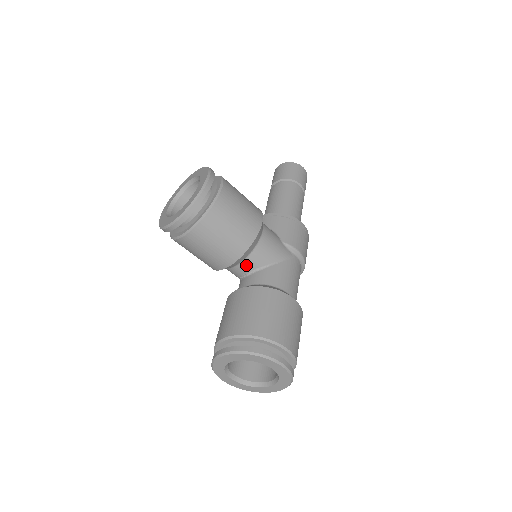
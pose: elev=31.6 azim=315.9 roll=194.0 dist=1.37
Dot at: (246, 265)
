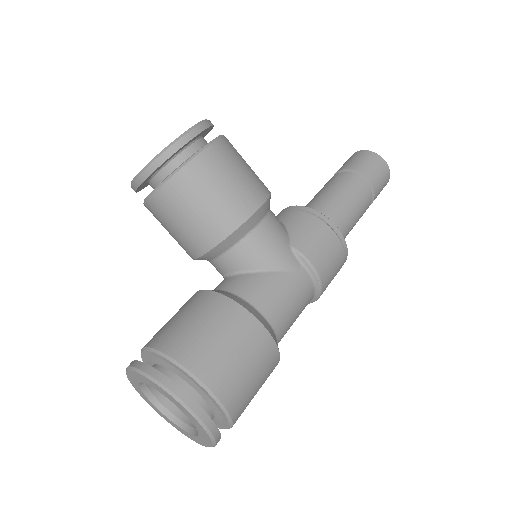
Dot at: (226, 262)
